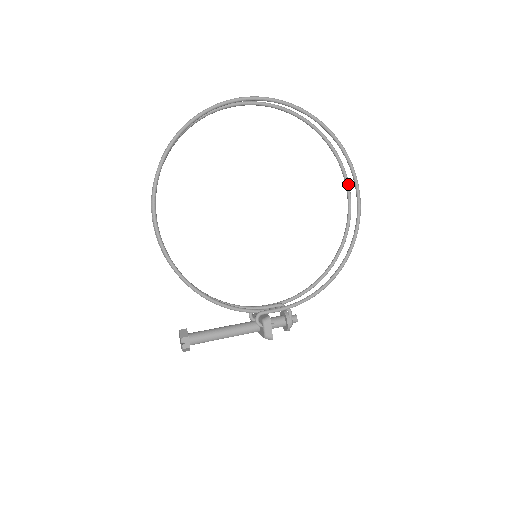
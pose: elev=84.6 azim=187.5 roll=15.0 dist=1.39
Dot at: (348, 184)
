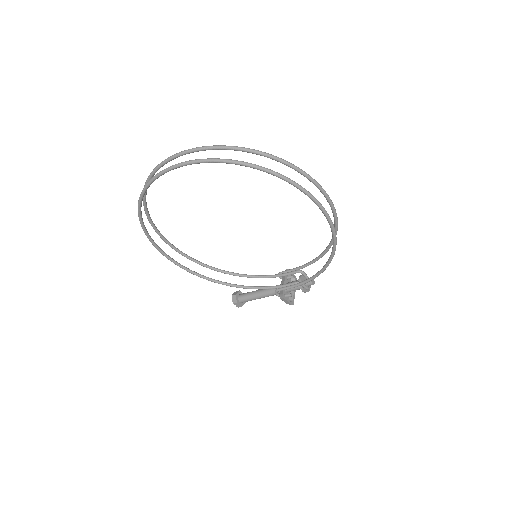
Dot at: (315, 185)
